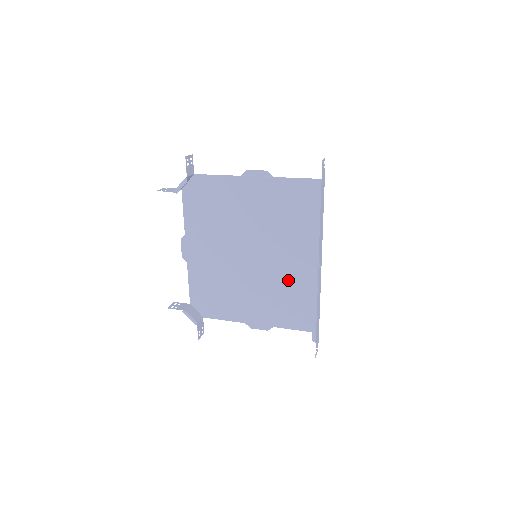
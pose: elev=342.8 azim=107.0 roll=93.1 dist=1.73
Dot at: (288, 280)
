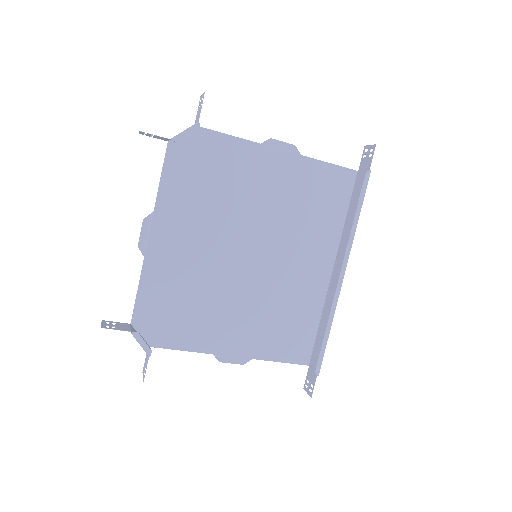
Dot at: (288, 293)
